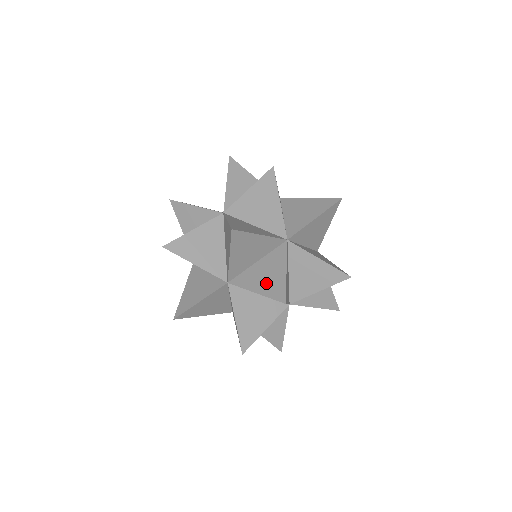
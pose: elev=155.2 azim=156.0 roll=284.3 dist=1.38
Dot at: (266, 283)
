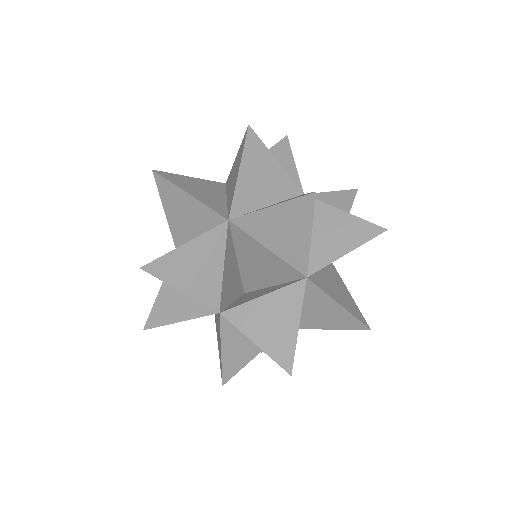
Dot at: occluded
